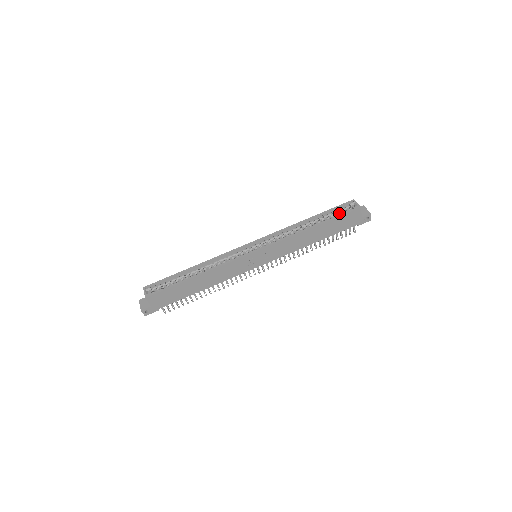
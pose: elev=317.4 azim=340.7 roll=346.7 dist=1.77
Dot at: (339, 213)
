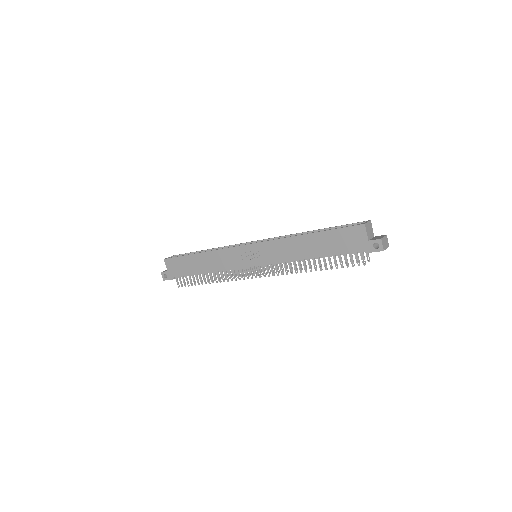
Dot at: occluded
